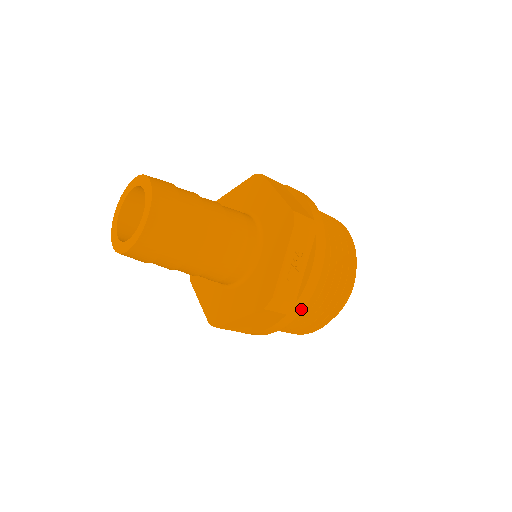
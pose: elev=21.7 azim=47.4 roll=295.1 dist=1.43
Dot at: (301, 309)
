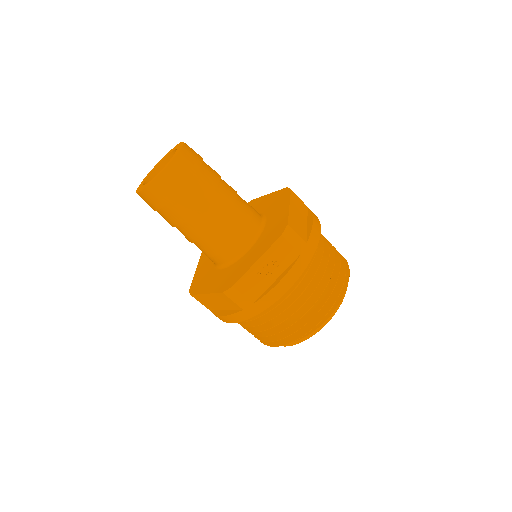
Dot at: (258, 312)
